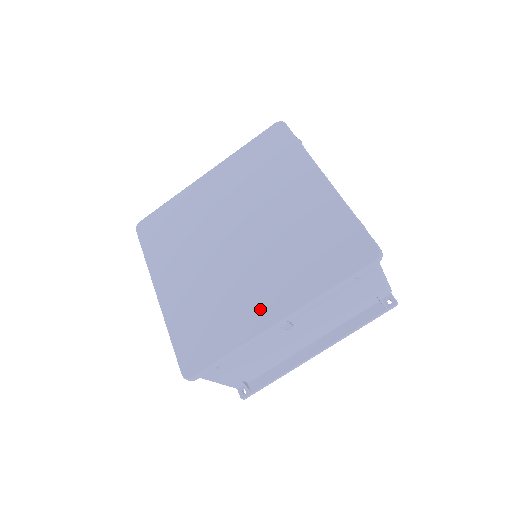
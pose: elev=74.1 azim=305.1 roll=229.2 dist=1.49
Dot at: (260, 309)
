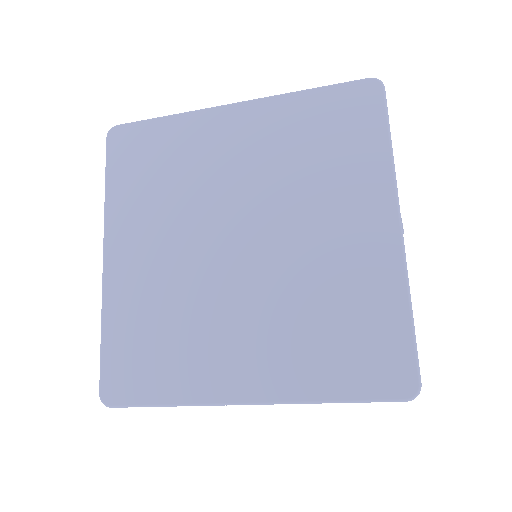
Dot at: (368, 245)
